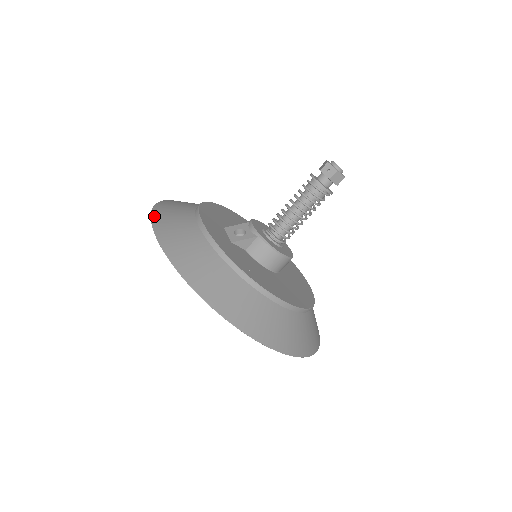
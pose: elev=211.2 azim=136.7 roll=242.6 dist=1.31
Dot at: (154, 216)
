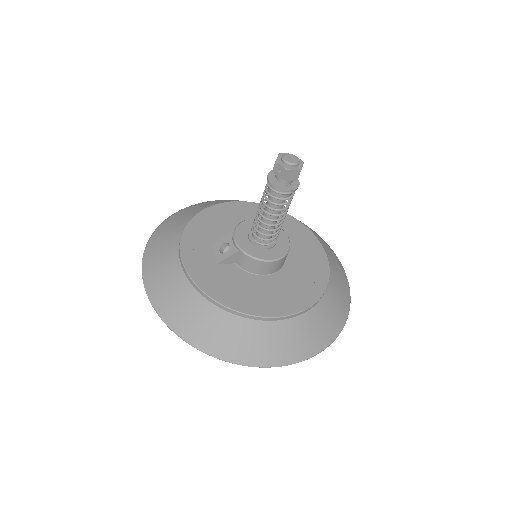
Dot at: (145, 258)
